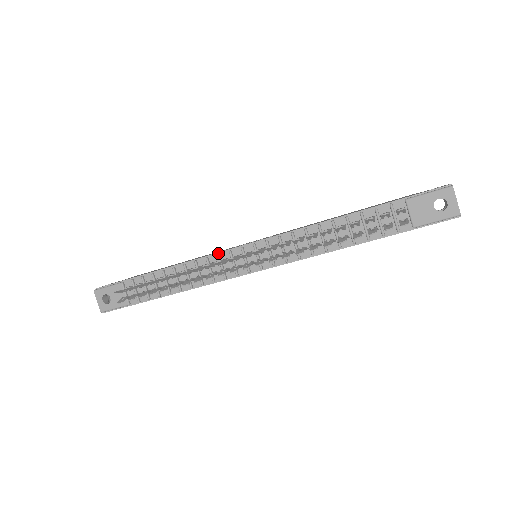
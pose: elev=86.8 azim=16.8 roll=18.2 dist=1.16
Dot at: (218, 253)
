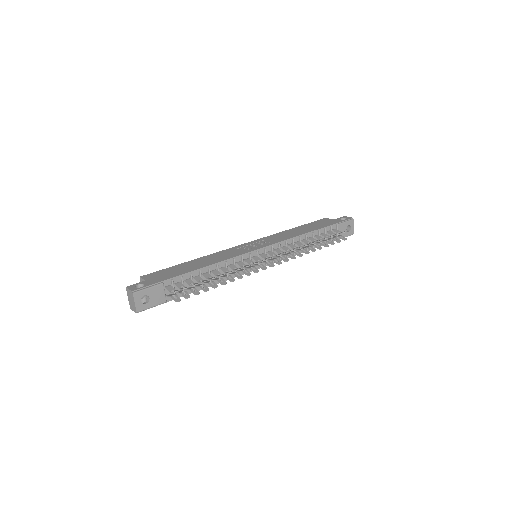
Dot at: (241, 255)
